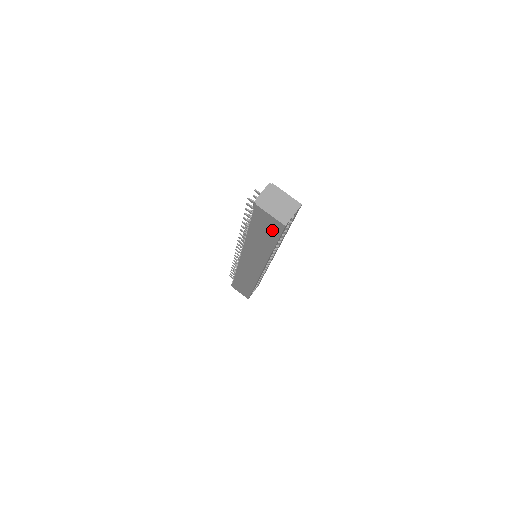
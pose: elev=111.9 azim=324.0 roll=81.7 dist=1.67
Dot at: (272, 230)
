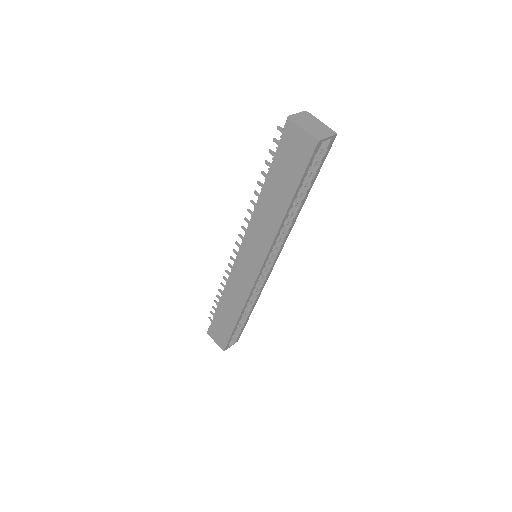
Dot at: (298, 161)
